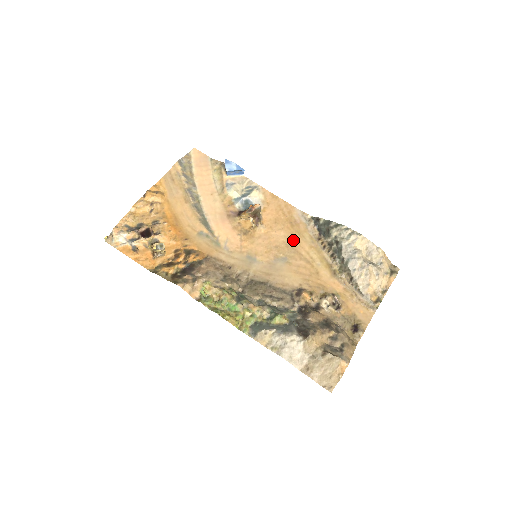
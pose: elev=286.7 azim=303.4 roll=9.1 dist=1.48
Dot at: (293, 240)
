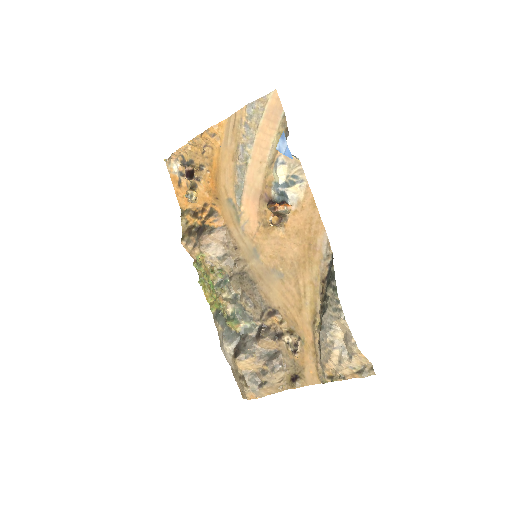
Dot at: (300, 263)
